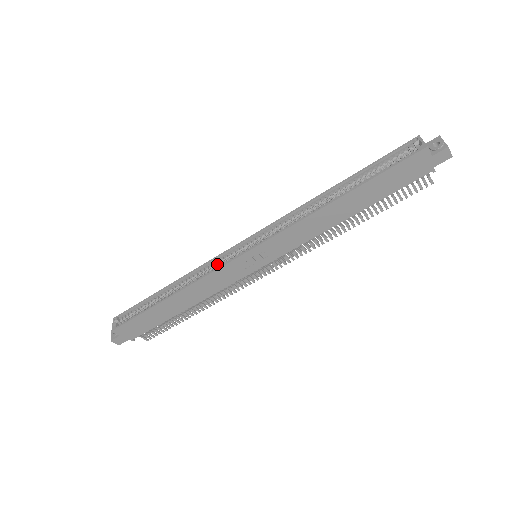
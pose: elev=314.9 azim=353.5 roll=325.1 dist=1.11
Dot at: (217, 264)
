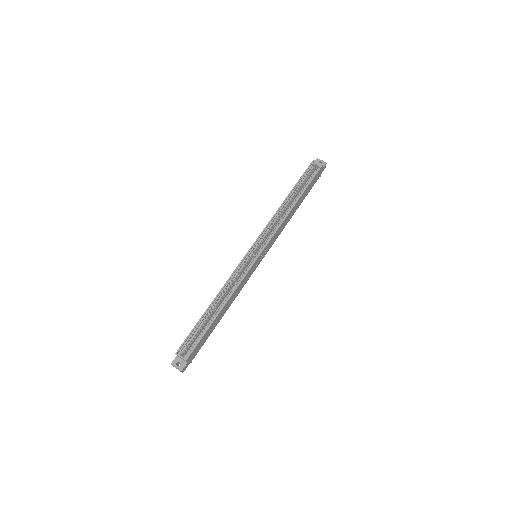
Dot at: (240, 271)
